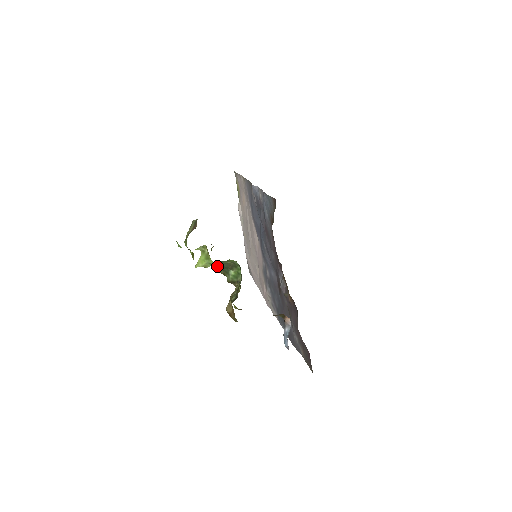
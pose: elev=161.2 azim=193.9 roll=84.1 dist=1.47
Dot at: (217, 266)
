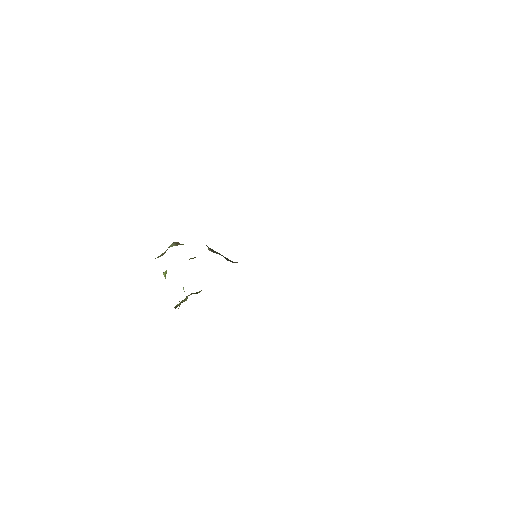
Dot at: occluded
